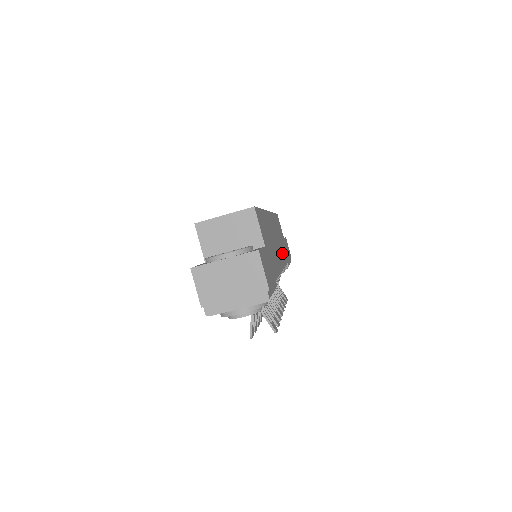
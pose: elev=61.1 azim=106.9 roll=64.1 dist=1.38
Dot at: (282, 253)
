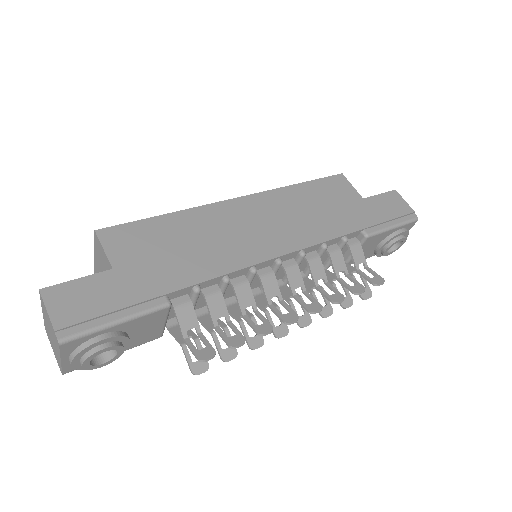
Dot at: (299, 233)
